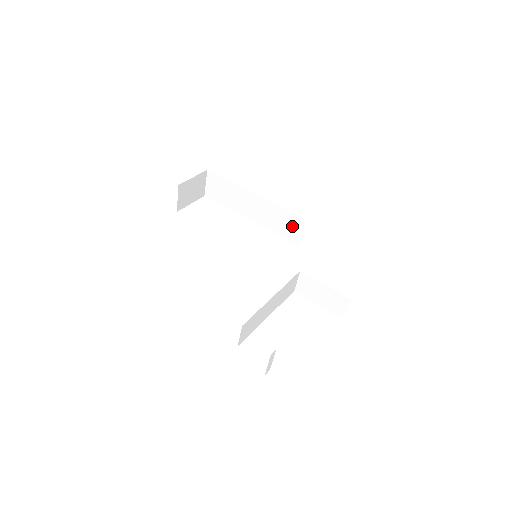
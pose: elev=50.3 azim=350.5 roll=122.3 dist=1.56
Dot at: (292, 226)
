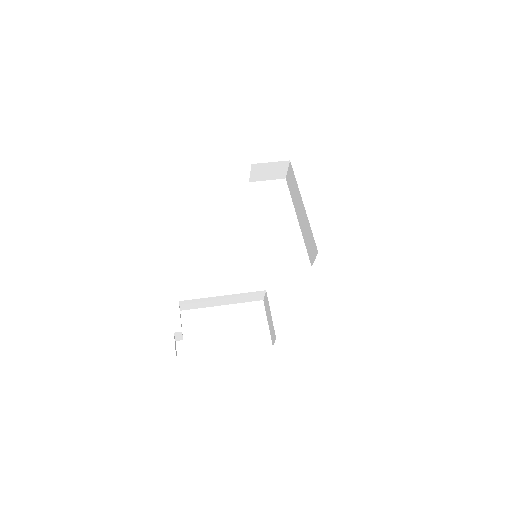
Dot at: (312, 249)
